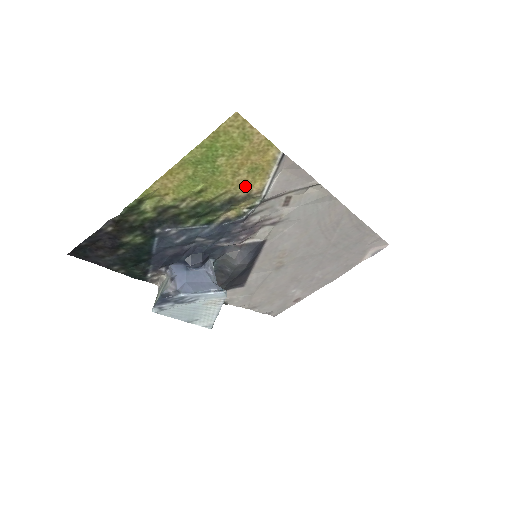
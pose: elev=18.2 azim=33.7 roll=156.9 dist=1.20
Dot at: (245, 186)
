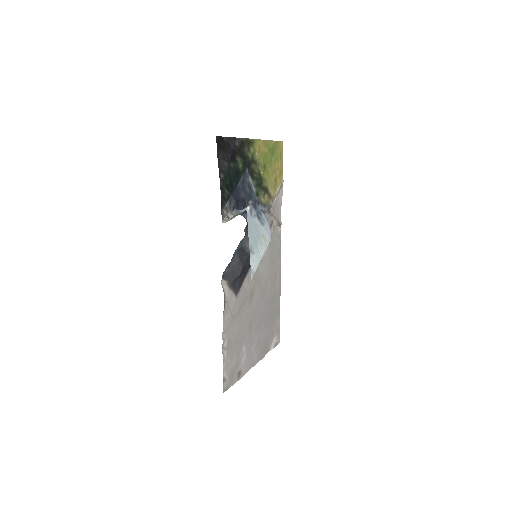
Dot at: (271, 187)
